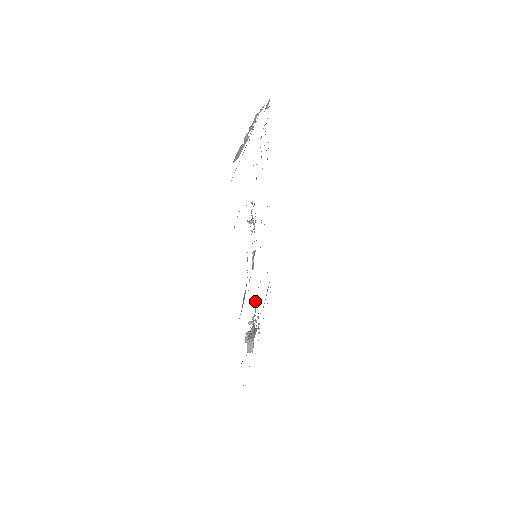
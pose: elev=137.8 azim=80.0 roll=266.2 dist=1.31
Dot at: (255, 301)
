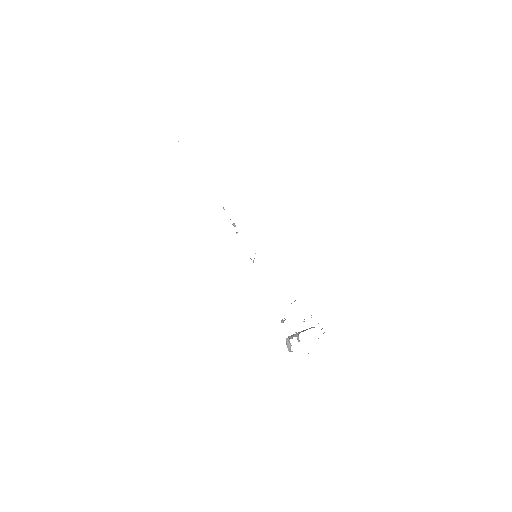
Dot at: occluded
